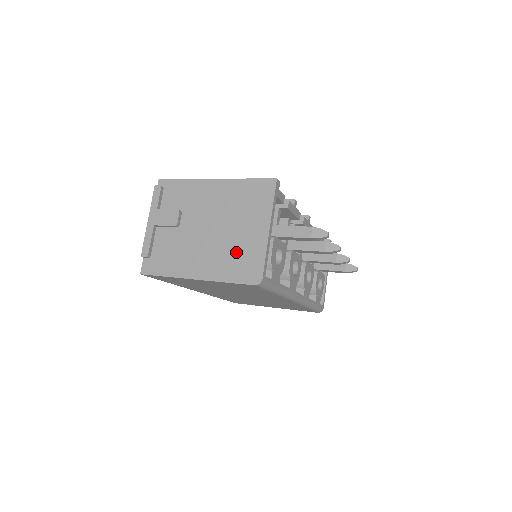
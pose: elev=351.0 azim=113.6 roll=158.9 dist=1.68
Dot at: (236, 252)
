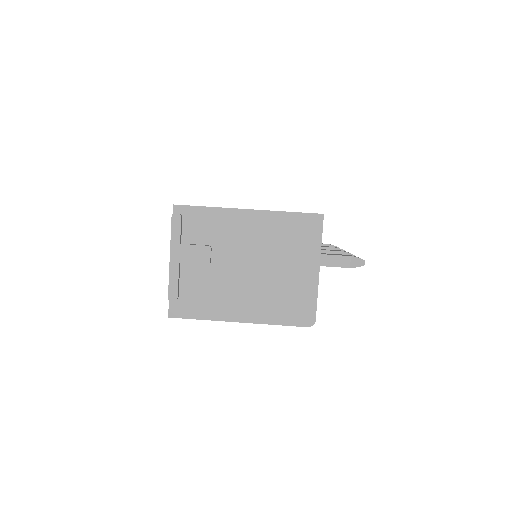
Dot at: (284, 293)
